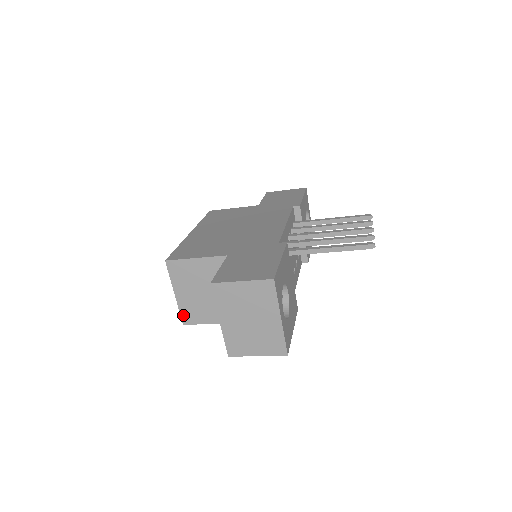
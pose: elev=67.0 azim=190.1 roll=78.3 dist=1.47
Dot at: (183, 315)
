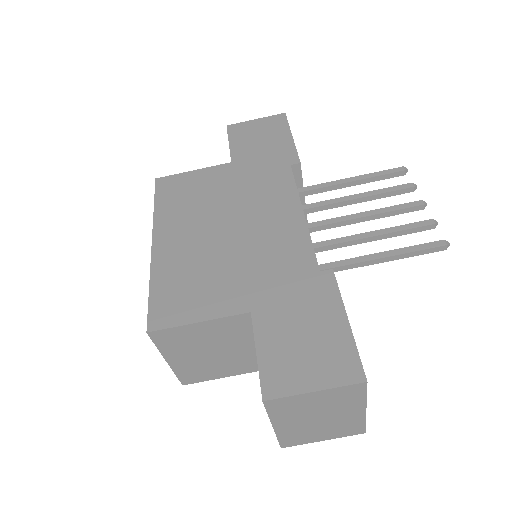
Dot at: (182, 377)
